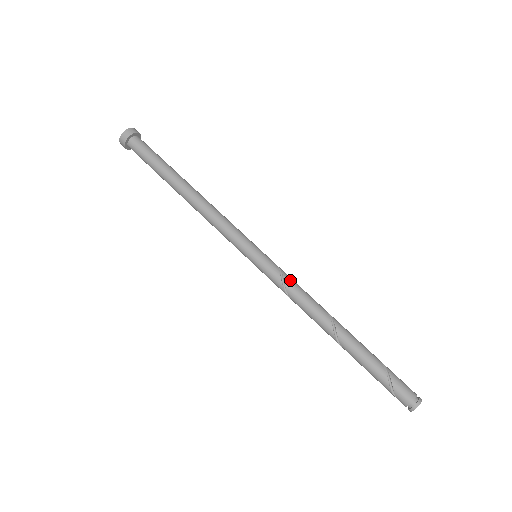
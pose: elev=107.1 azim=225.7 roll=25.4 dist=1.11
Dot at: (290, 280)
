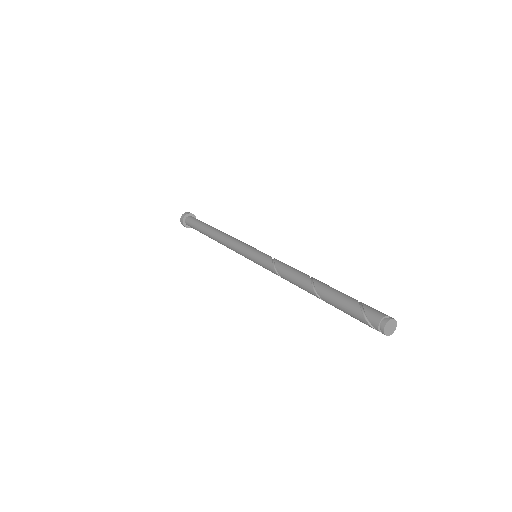
Dot at: (280, 261)
